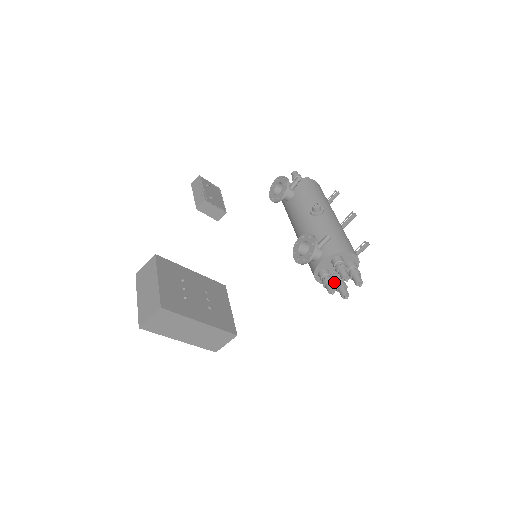
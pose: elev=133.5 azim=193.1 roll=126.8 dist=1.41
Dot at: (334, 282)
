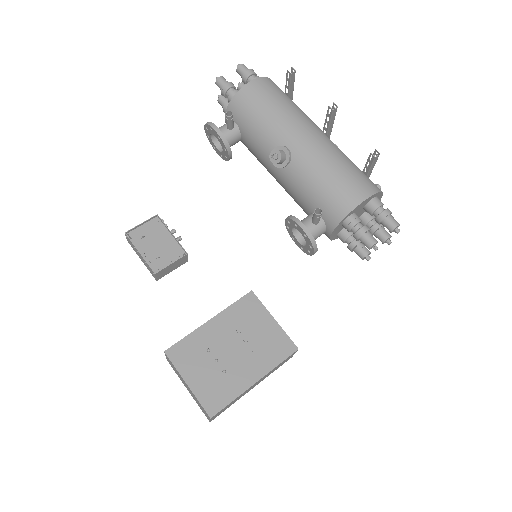
Dot at: occluded
